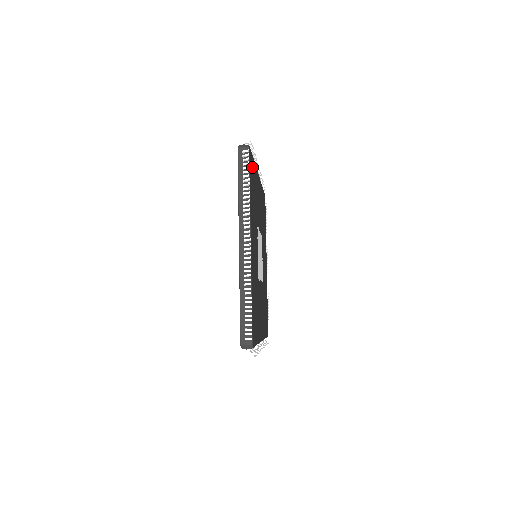
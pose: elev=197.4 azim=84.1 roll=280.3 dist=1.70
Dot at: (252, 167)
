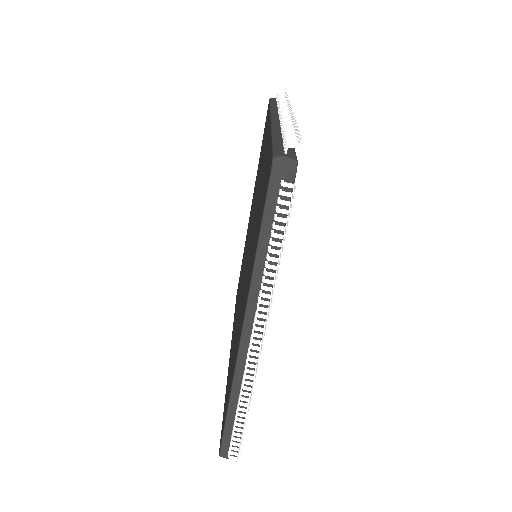
Dot at: occluded
